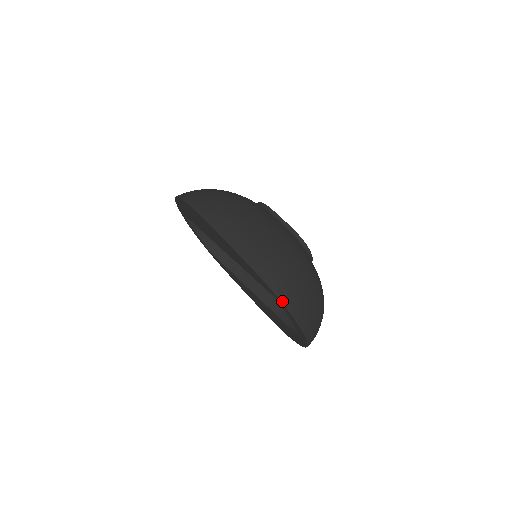
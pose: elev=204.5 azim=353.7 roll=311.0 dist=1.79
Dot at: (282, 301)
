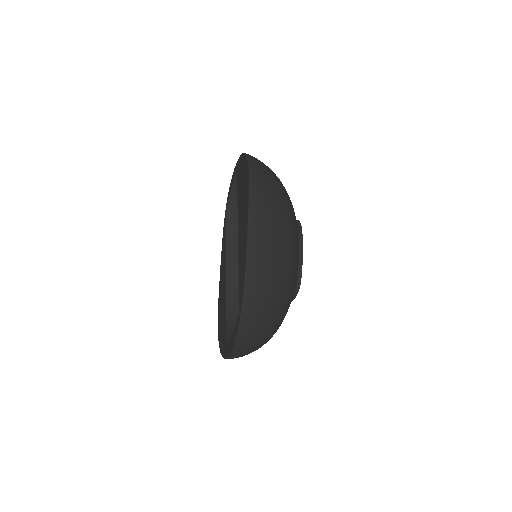
Dot at: (242, 315)
